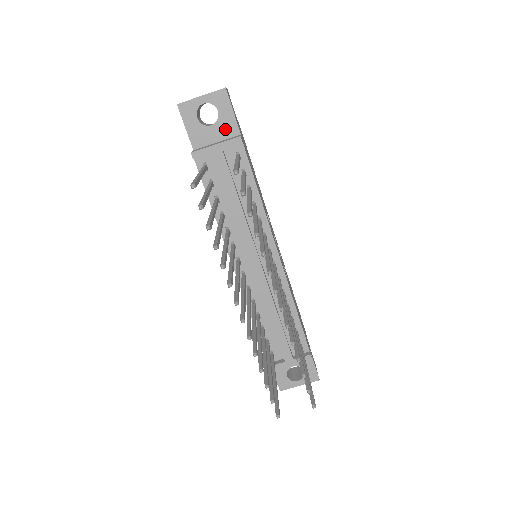
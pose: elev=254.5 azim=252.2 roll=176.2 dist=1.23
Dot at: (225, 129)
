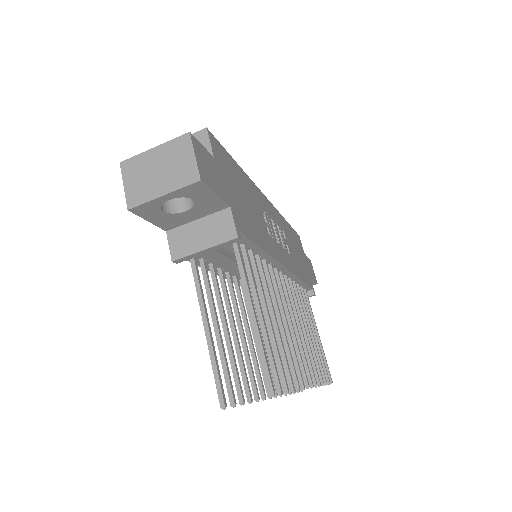
Dot at: (207, 209)
